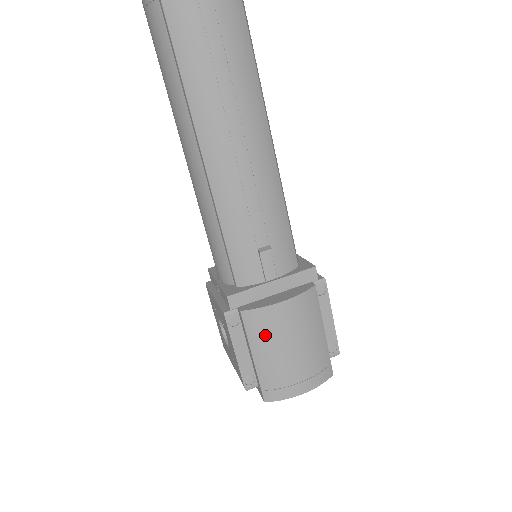
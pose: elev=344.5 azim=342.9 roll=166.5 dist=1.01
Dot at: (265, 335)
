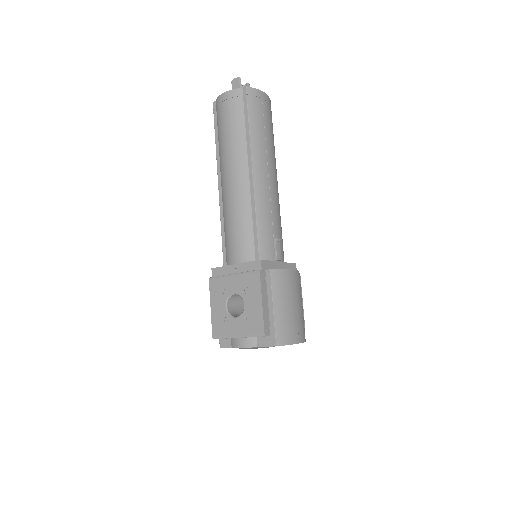
Dot at: (282, 290)
